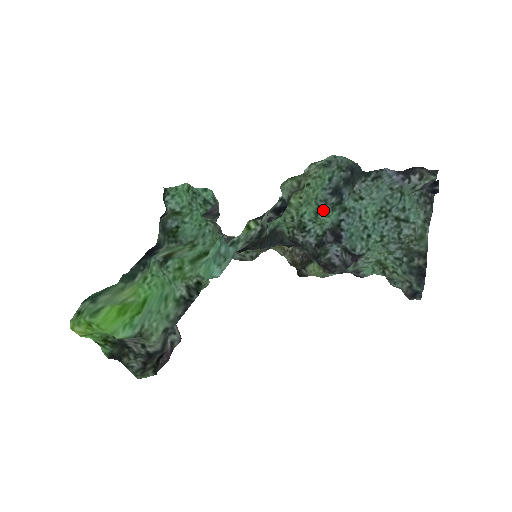
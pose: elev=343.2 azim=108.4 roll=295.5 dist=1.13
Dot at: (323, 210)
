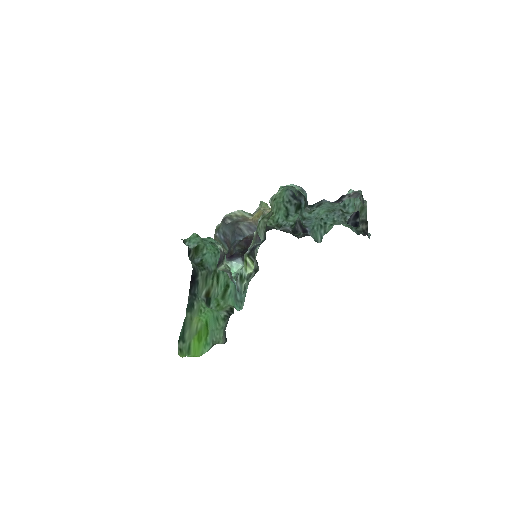
Dot at: (290, 215)
